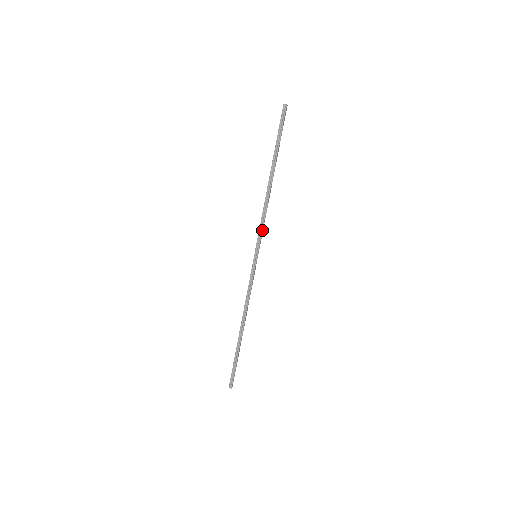
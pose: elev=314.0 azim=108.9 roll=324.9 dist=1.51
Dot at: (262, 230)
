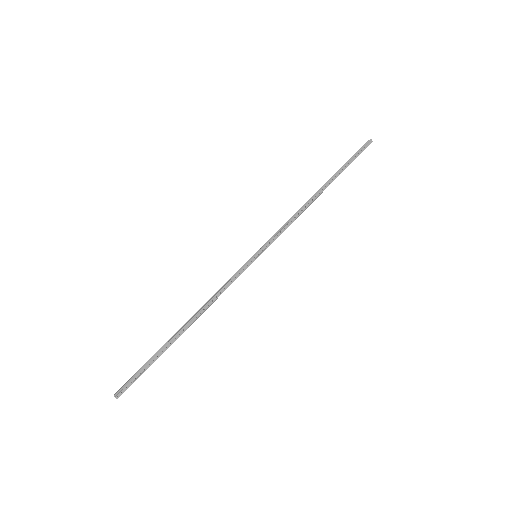
Dot at: (279, 232)
